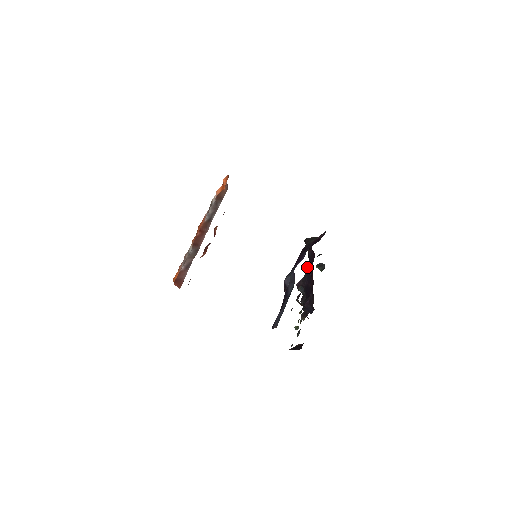
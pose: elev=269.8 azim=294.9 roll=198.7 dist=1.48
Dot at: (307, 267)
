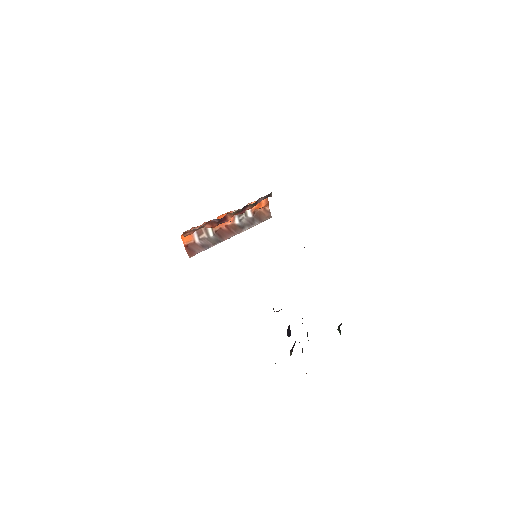
Dot at: occluded
